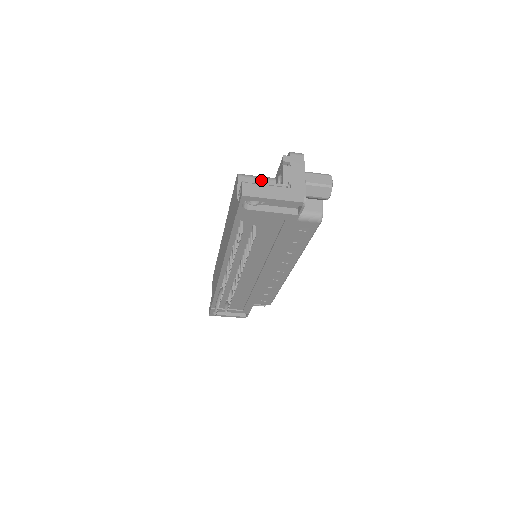
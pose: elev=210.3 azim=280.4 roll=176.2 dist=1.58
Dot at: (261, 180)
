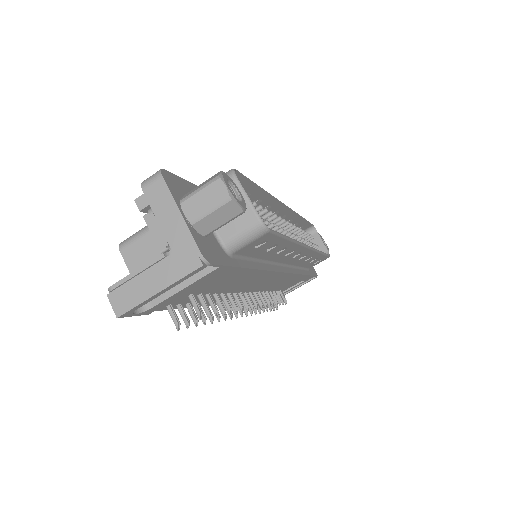
Dot at: (150, 234)
